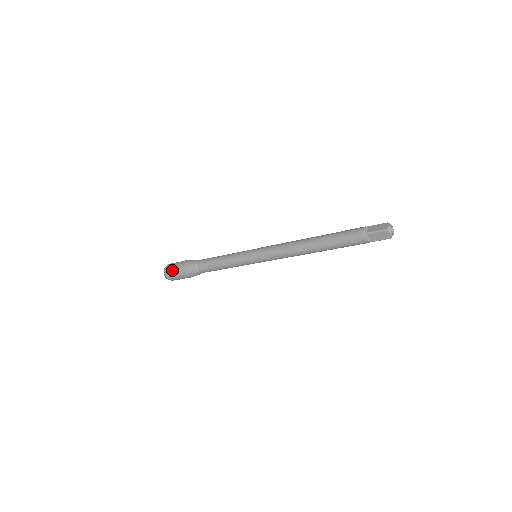
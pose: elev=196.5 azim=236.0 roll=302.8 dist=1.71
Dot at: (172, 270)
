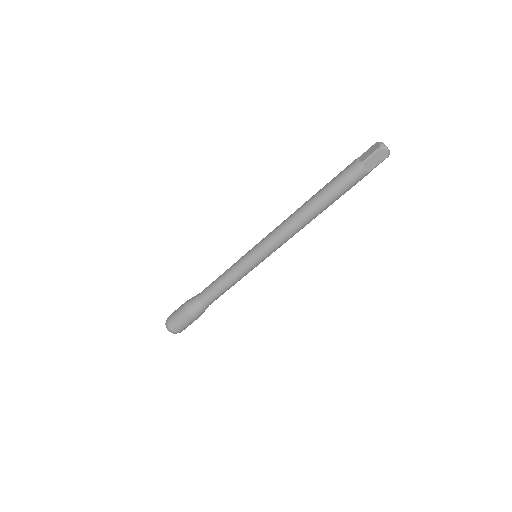
Dot at: occluded
